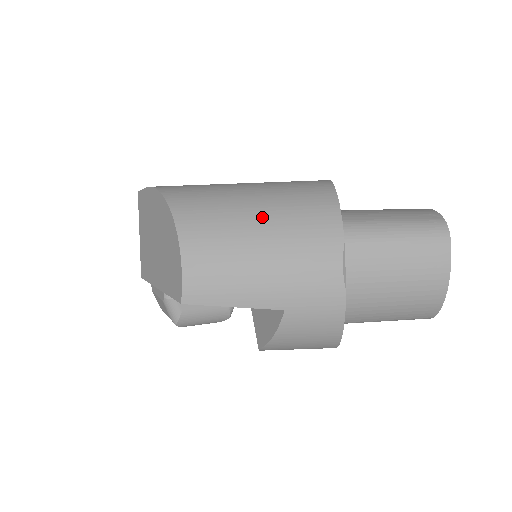
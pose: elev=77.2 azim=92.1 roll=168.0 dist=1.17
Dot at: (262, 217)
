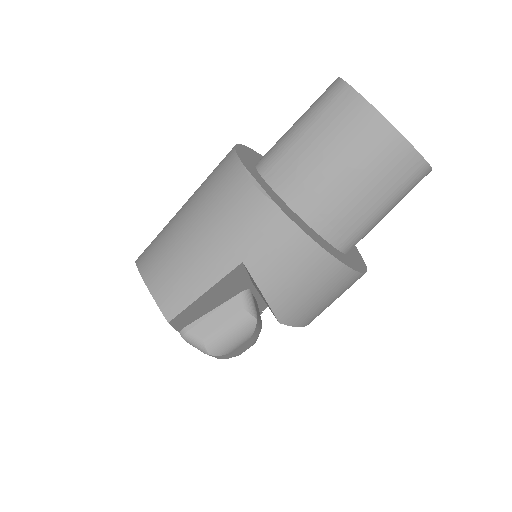
Dot at: (186, 210)
